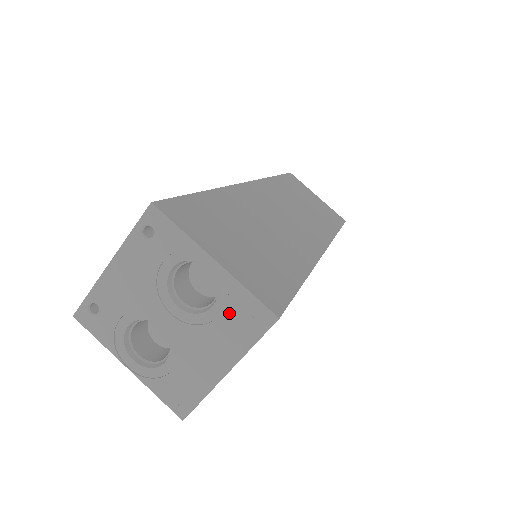
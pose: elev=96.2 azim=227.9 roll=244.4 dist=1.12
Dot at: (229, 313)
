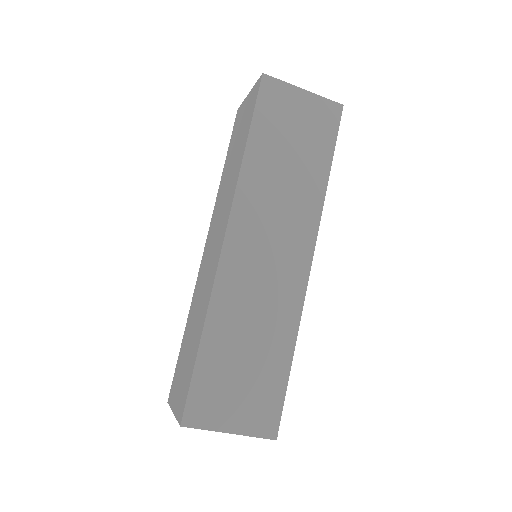
Dot at: occluded
